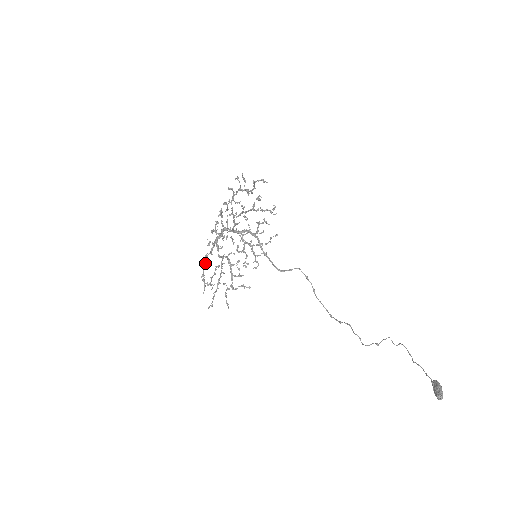
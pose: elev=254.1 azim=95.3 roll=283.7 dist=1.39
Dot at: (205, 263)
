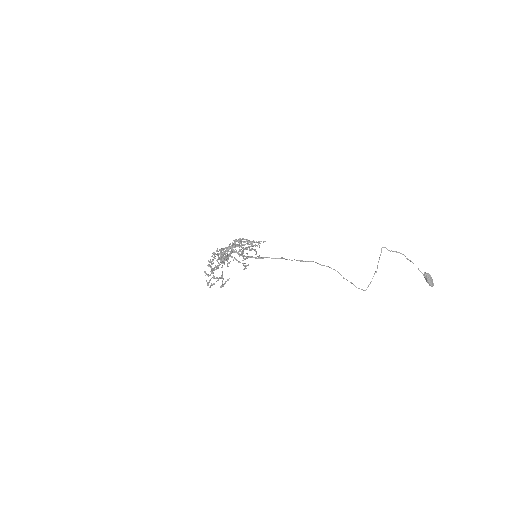
Dot at: occluded
